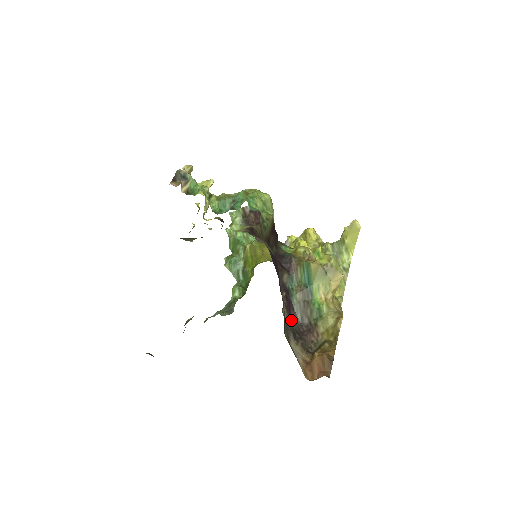
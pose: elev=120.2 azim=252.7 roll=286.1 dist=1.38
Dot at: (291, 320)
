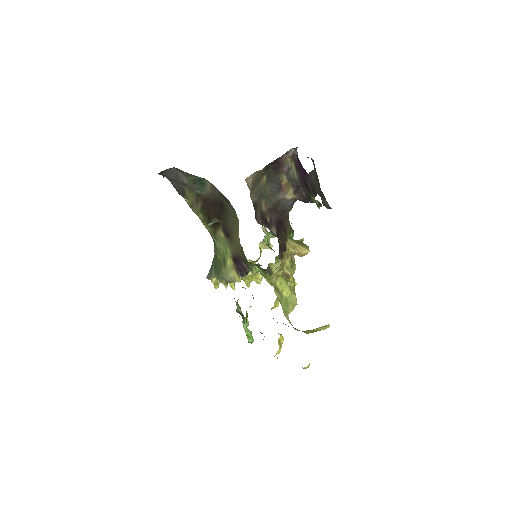
Dot at: (259, 212)
